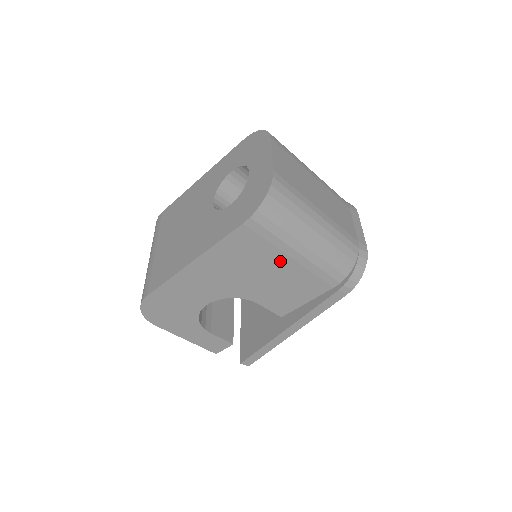
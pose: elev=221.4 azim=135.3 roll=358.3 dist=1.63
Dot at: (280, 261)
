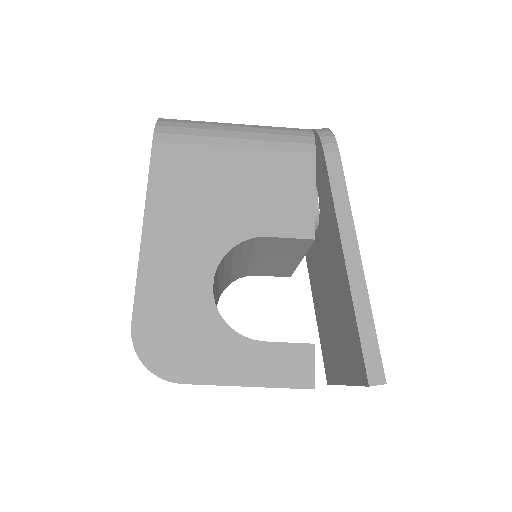
Dot at: (228, 159)
